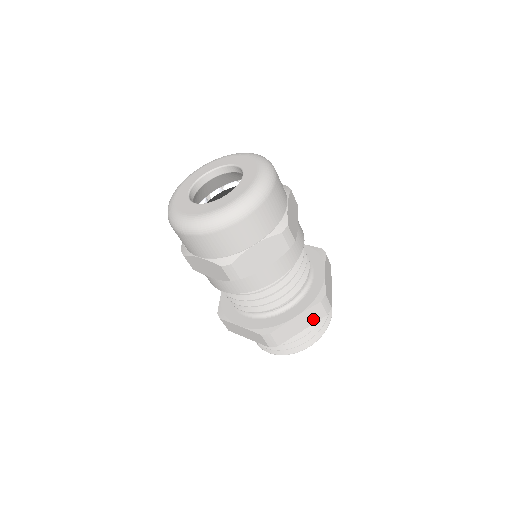
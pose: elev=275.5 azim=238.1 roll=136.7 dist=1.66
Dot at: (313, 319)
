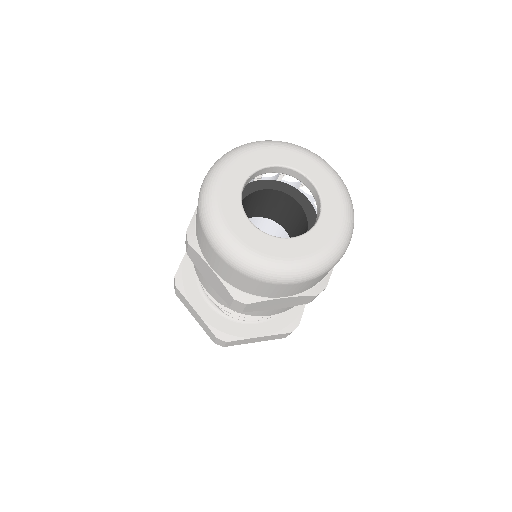
Dot at: occluded
